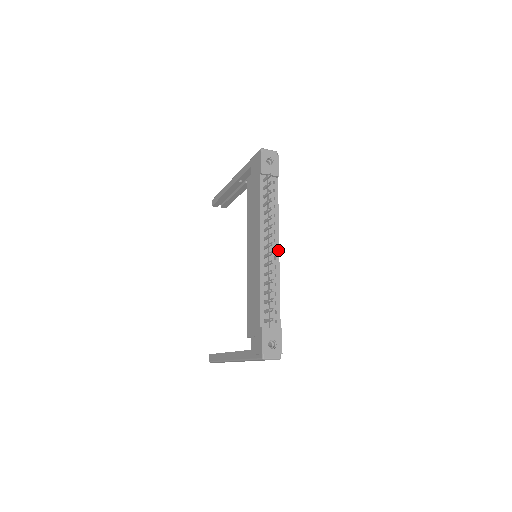
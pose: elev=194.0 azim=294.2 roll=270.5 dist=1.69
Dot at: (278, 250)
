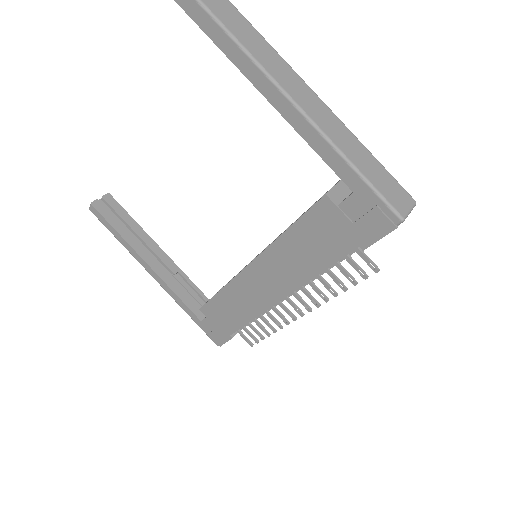
Dot at: occluded
